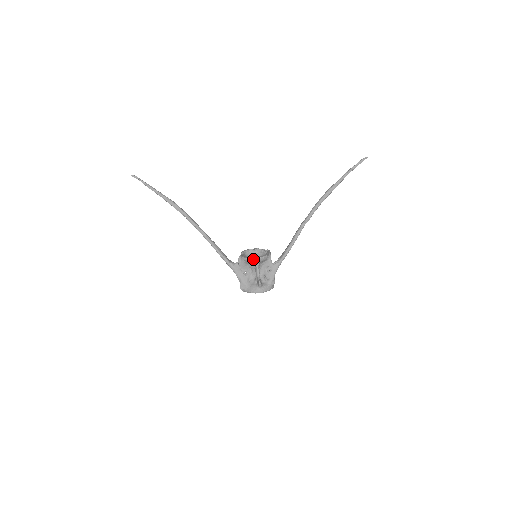
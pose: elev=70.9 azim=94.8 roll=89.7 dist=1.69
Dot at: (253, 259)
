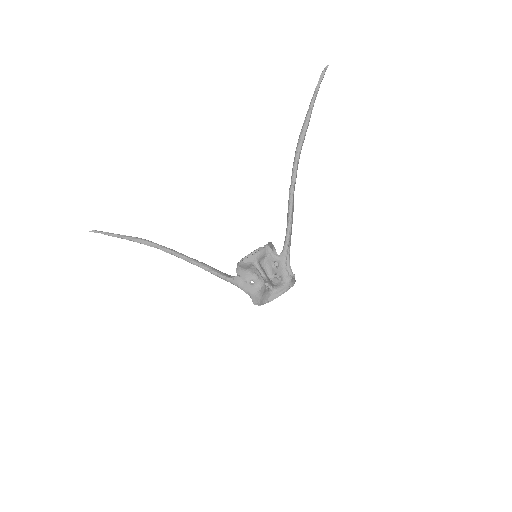
Dot at: (247, 260)
